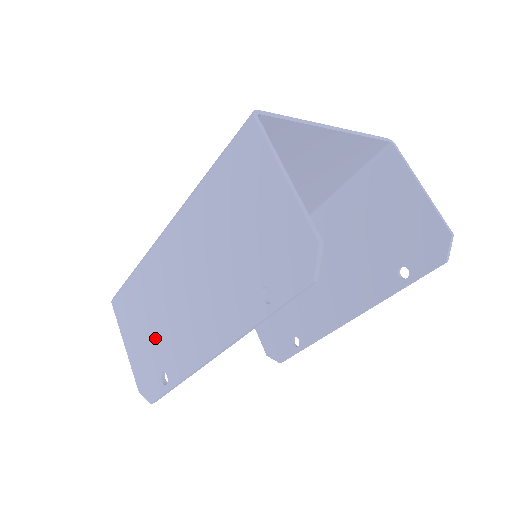
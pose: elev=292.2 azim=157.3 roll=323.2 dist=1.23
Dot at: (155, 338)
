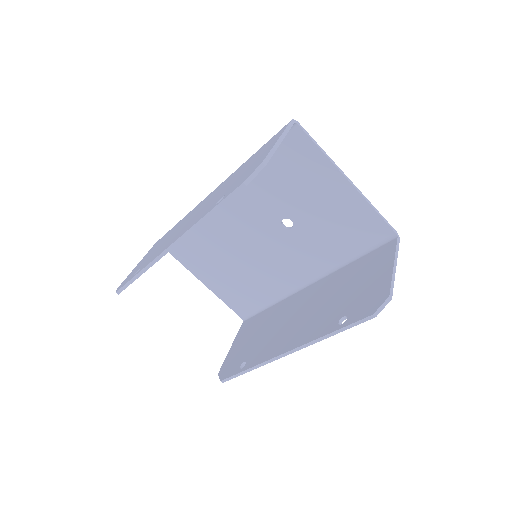
Dot at: occluded
